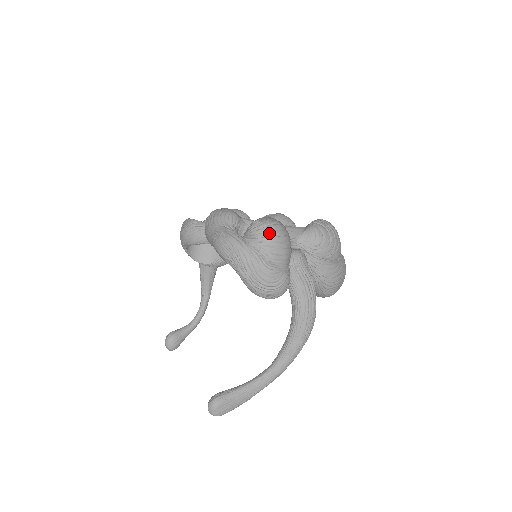
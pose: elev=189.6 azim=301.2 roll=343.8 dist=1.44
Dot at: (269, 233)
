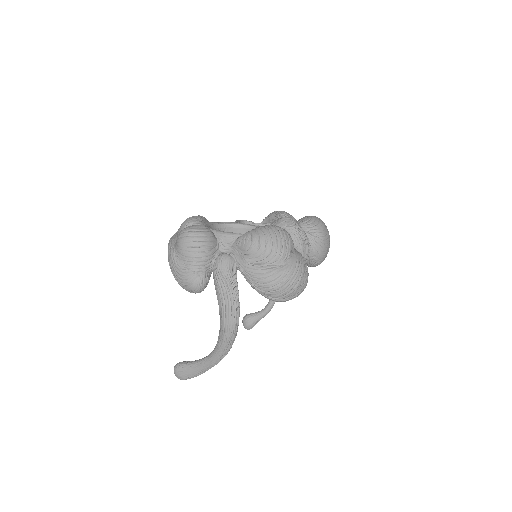
Dot at: (181, 239)
